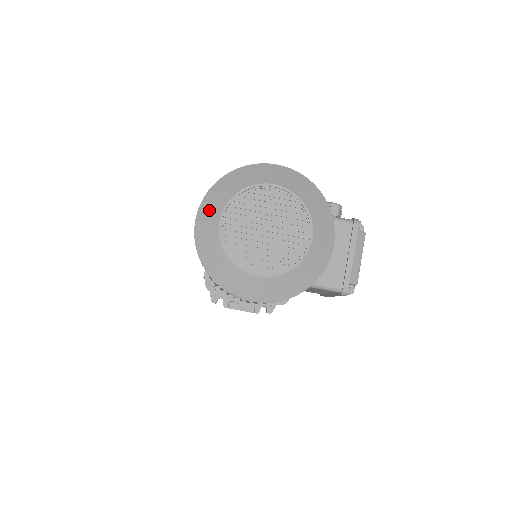
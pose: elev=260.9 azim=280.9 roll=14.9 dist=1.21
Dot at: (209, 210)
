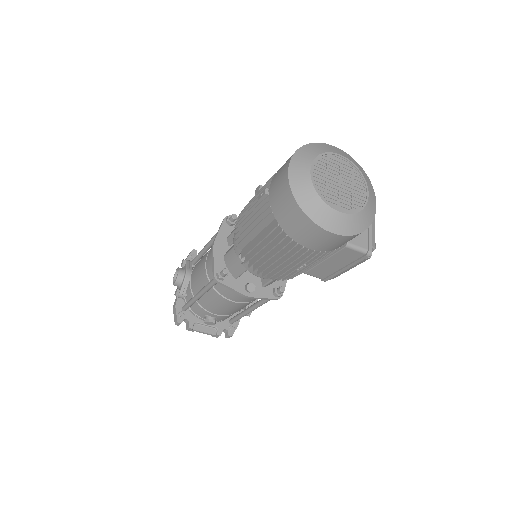
Dot at: (300, 163)
